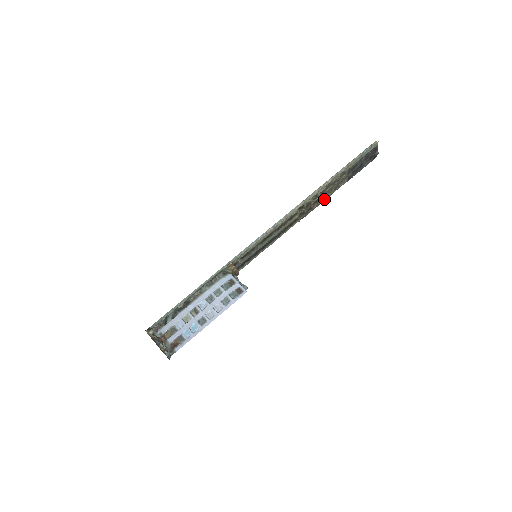
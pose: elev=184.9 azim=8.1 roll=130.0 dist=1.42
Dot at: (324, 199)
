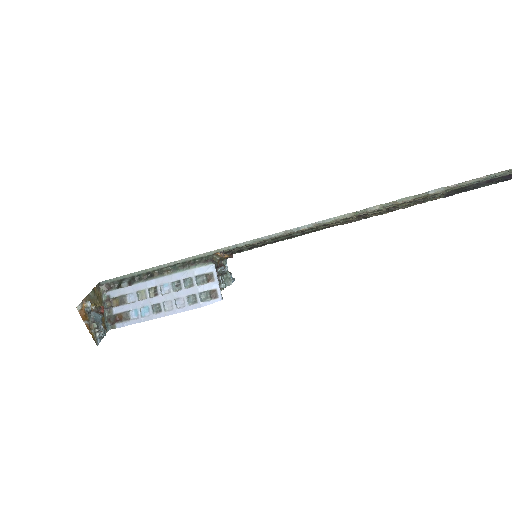
Dot at: (392, 210)
